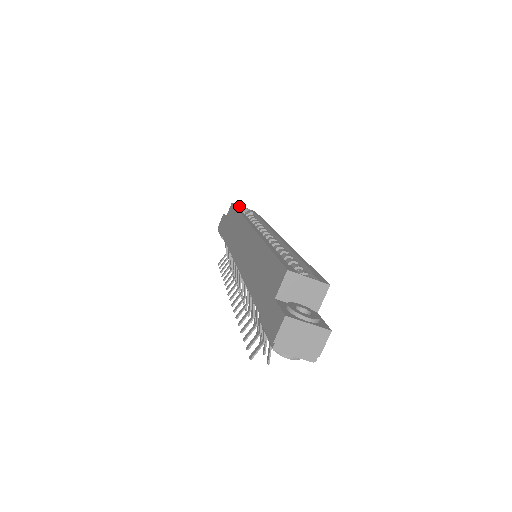
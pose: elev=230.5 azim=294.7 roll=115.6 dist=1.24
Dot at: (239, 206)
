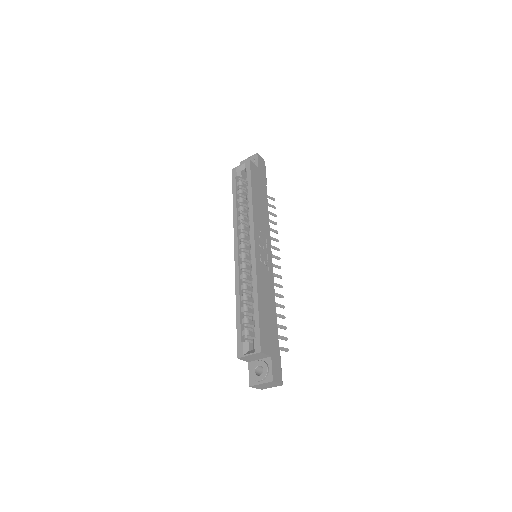
Dot at: (237, 168)
